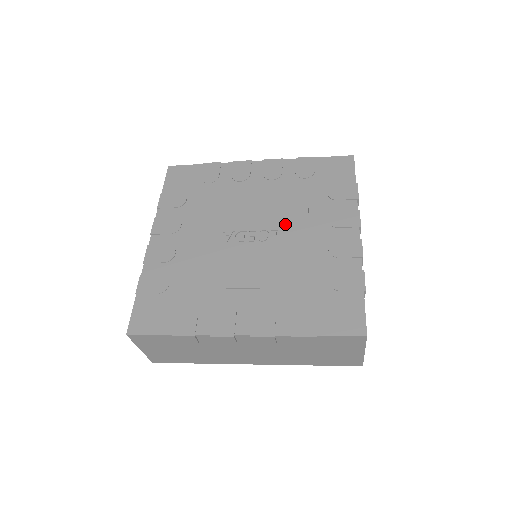
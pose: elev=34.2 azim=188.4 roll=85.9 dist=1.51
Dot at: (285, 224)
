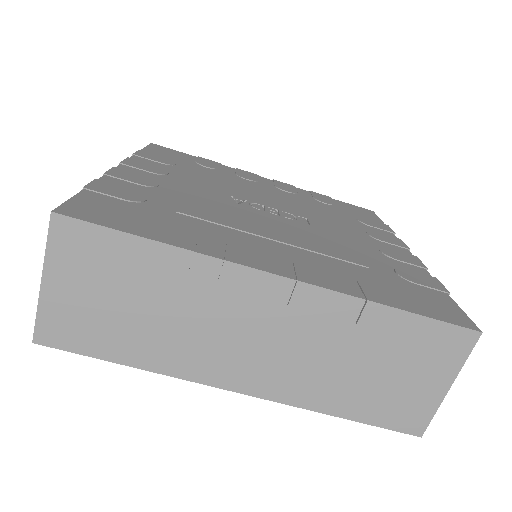
Dot at: (315, 218)
